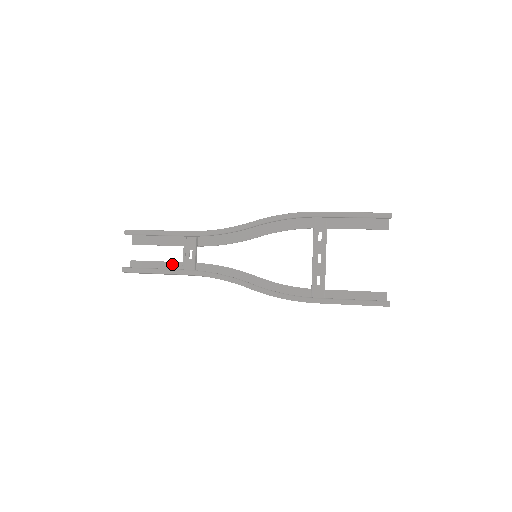
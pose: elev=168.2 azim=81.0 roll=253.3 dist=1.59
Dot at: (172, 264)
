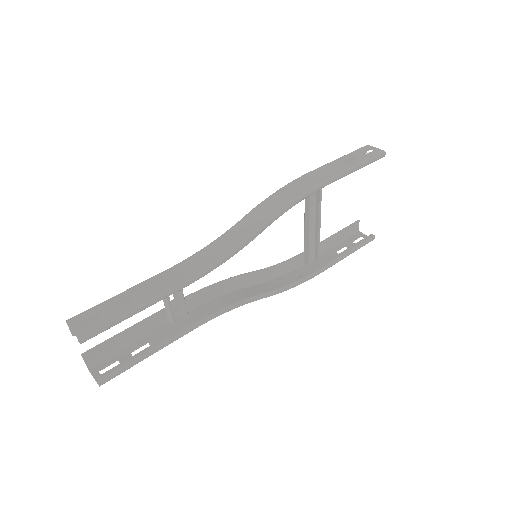
Dot at: (148, 321)
